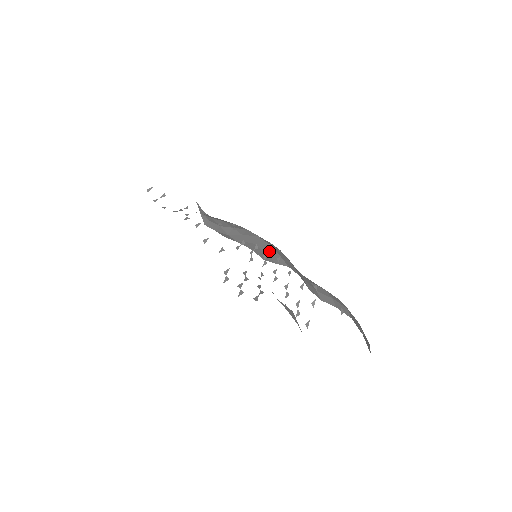
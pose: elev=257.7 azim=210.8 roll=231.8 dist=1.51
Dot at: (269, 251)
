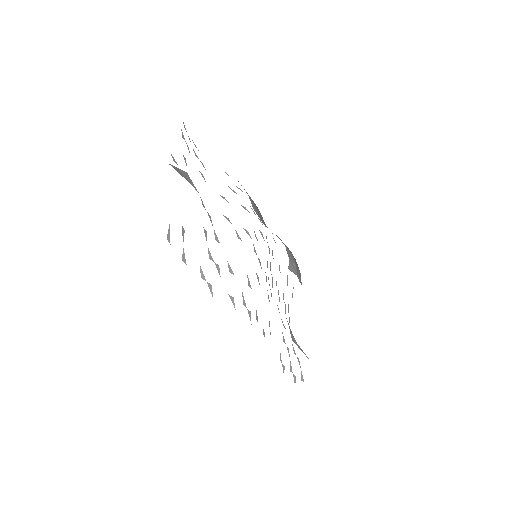
Dot at: (269, 252)
